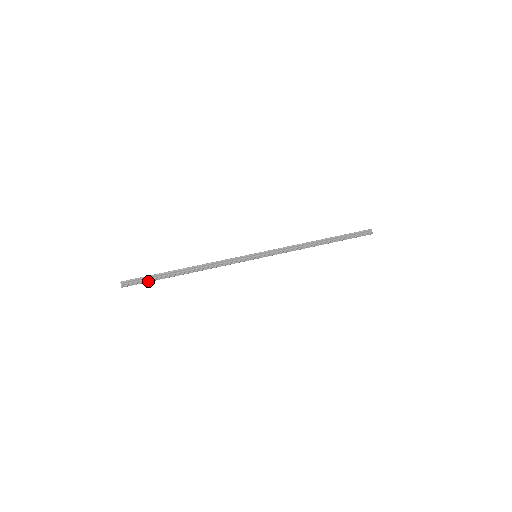
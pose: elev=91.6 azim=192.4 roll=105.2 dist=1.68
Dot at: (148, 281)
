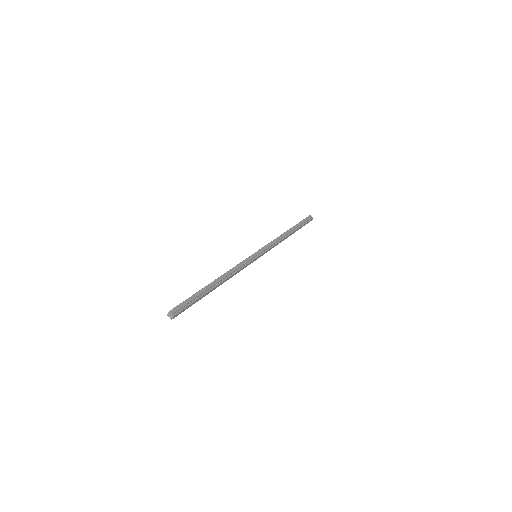
Dot at: (192, 302)
